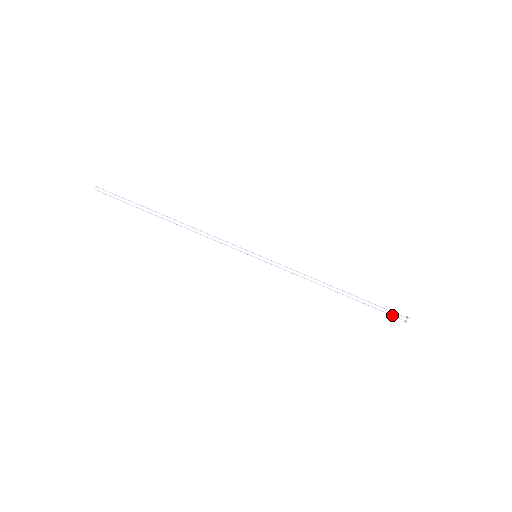
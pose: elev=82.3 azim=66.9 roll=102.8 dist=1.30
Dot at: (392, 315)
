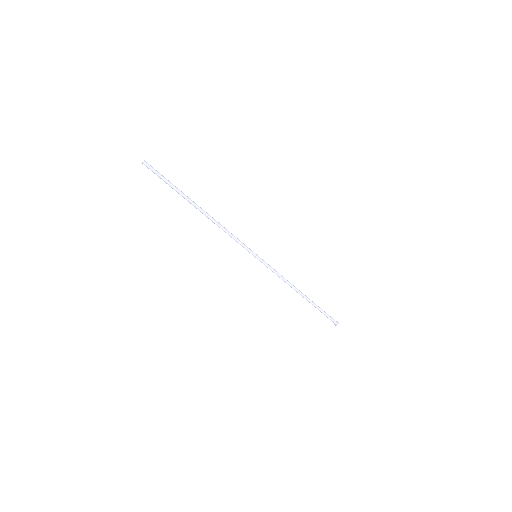
Dot at: occluded
